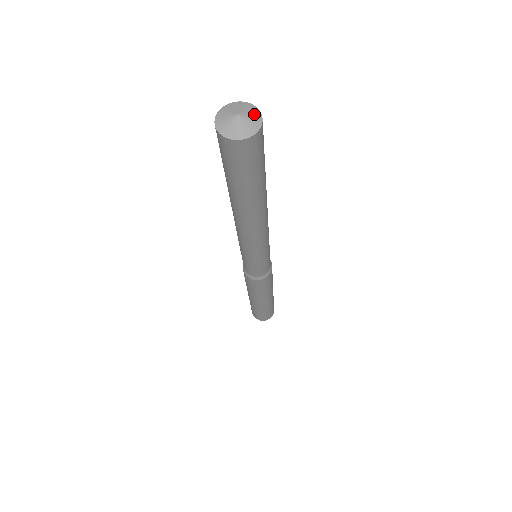
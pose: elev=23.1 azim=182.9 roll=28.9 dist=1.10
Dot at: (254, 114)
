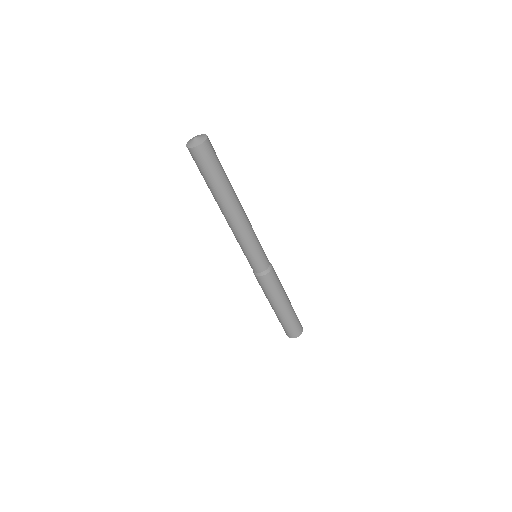
Dot at: (203, 136)
